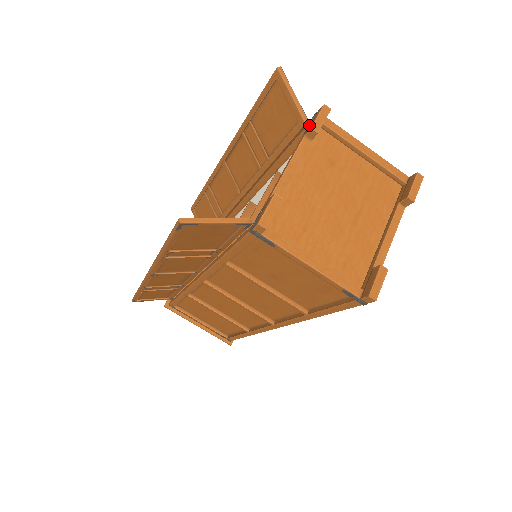
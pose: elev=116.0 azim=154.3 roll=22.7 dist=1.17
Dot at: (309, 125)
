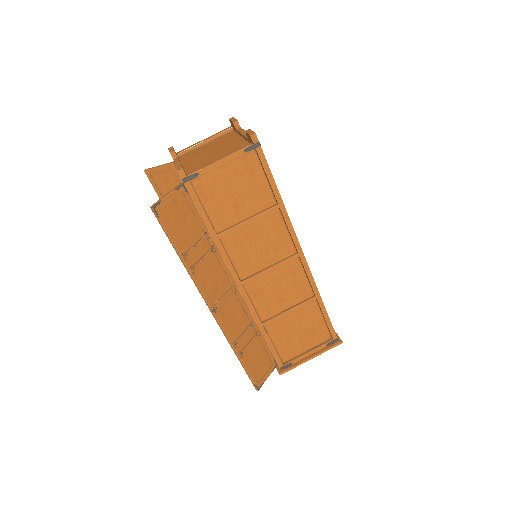
Dot at: occluded
